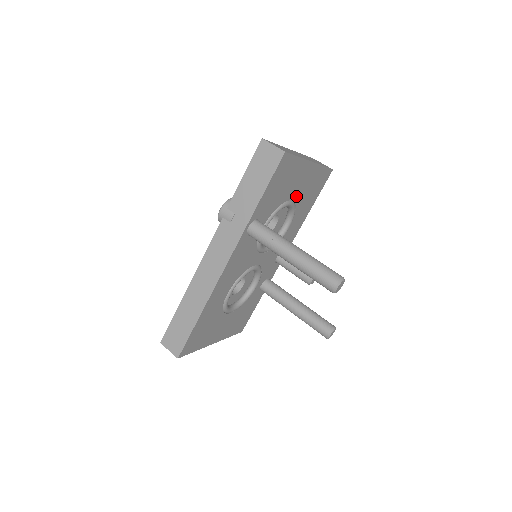
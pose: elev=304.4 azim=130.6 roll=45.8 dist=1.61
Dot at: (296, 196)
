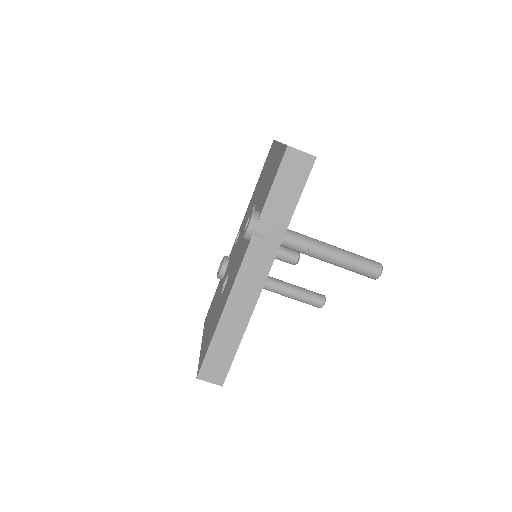
Dot at: occluded
